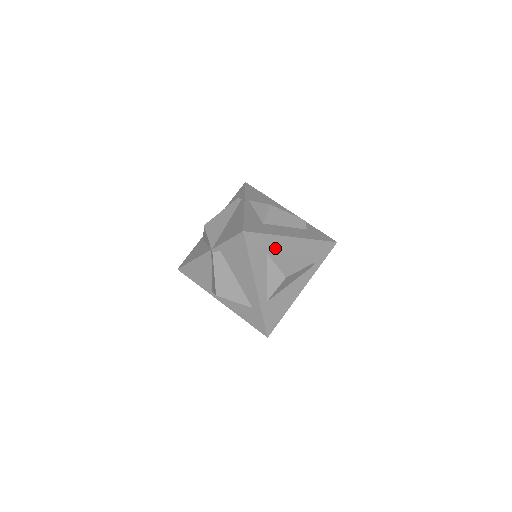
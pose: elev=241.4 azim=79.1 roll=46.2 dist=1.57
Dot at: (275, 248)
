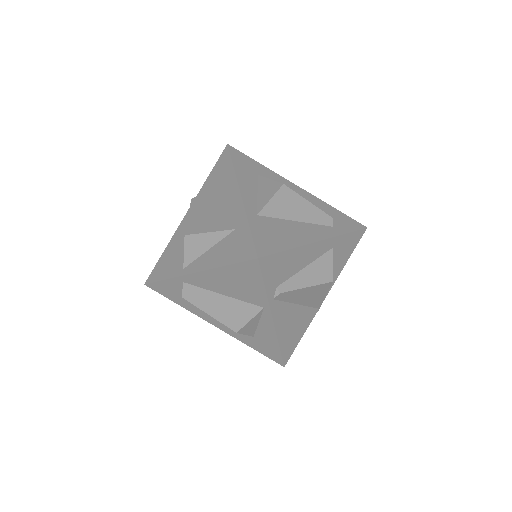
Dot at: occluded
